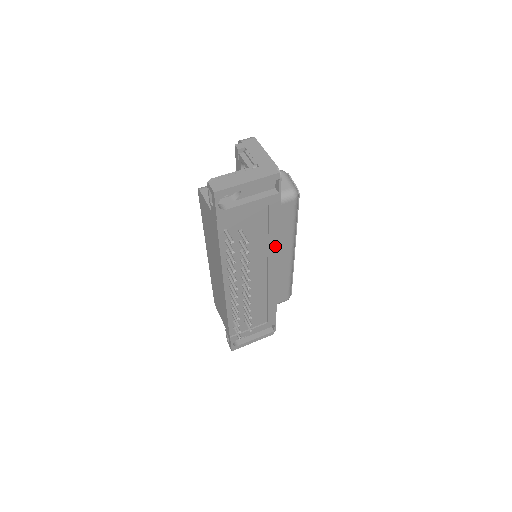
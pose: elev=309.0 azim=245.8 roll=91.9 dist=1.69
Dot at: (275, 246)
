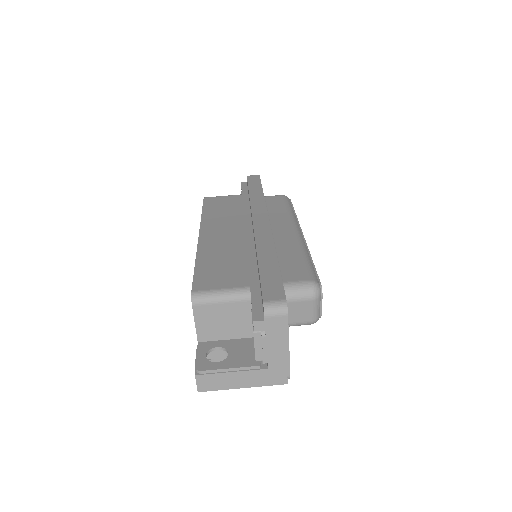
Dot at: occluded
